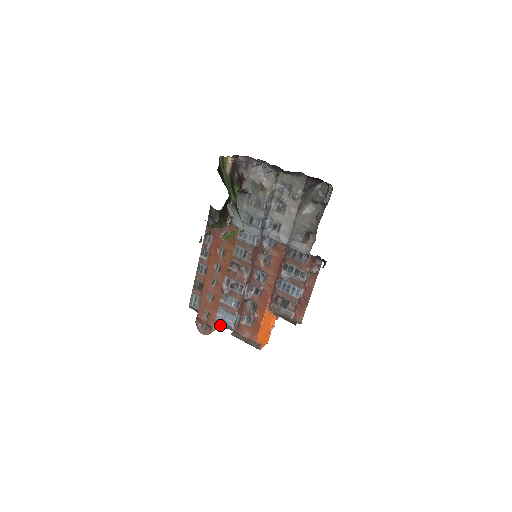
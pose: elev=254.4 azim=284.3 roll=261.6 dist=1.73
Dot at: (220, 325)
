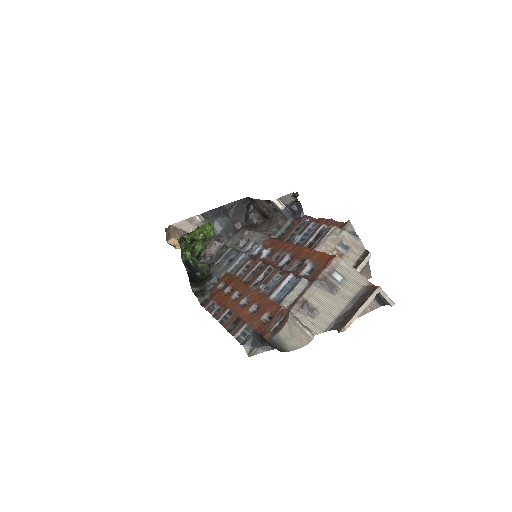
Dot at: (305, 327)
